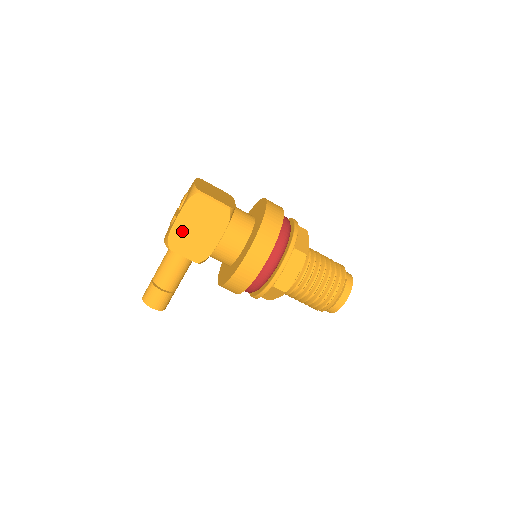
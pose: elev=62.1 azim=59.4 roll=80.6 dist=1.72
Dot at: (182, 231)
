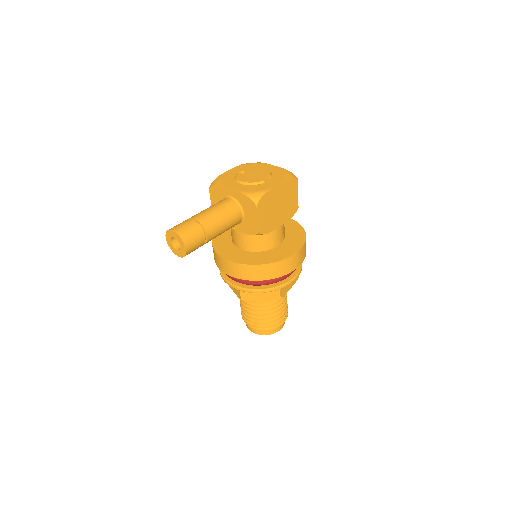
Dot at: (272, 198)
